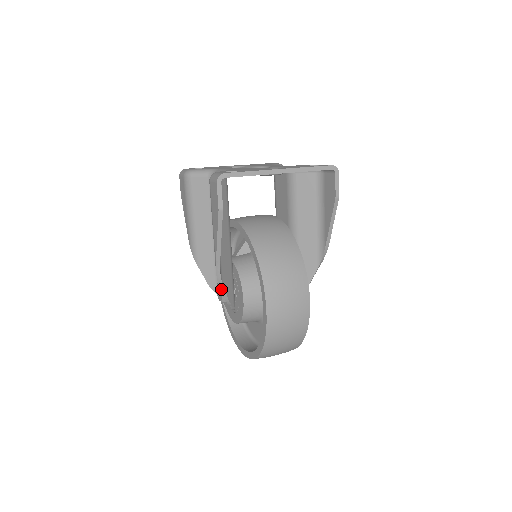
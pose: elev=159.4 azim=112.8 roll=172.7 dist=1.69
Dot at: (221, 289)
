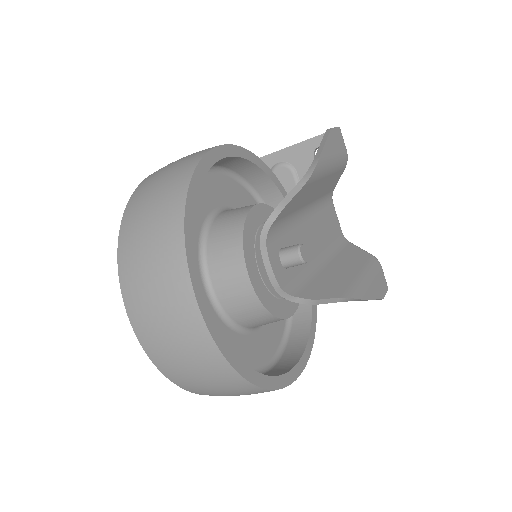
Dot at: occluded
